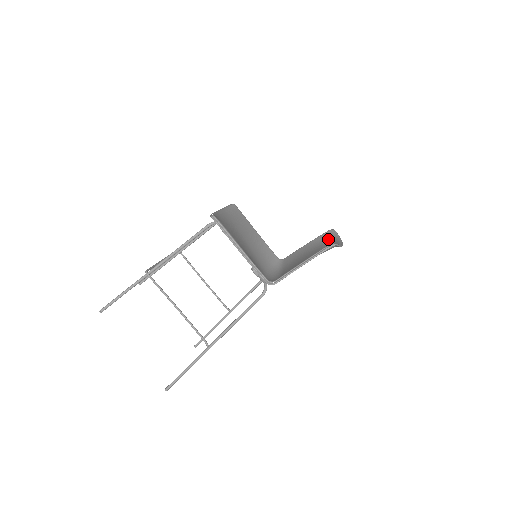
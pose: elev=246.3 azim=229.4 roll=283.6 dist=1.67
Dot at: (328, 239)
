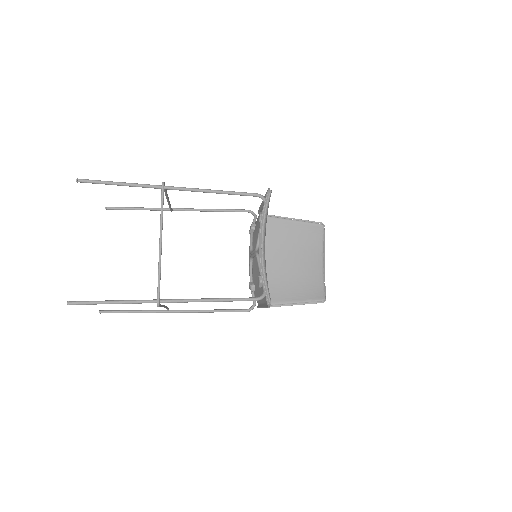
Dot at: (316, 241)
